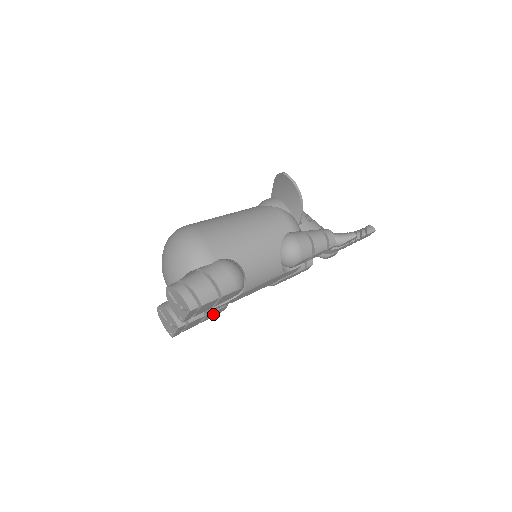
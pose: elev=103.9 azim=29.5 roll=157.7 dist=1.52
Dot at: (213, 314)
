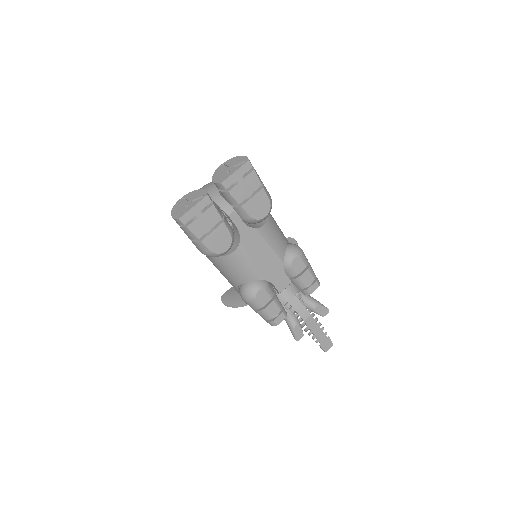
Dot at: (218, 239)
